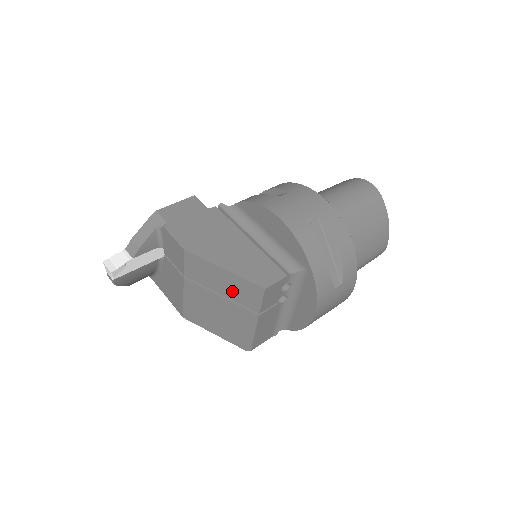
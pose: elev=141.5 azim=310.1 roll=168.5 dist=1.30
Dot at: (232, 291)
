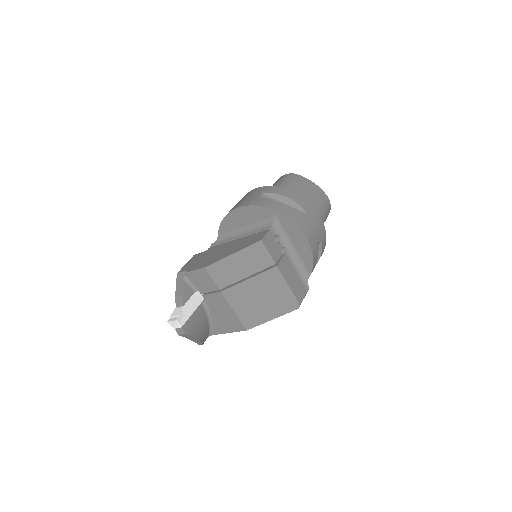
Dot at: (250, 266)
